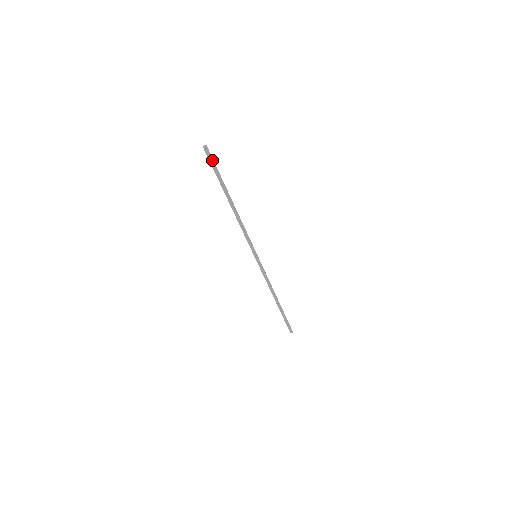
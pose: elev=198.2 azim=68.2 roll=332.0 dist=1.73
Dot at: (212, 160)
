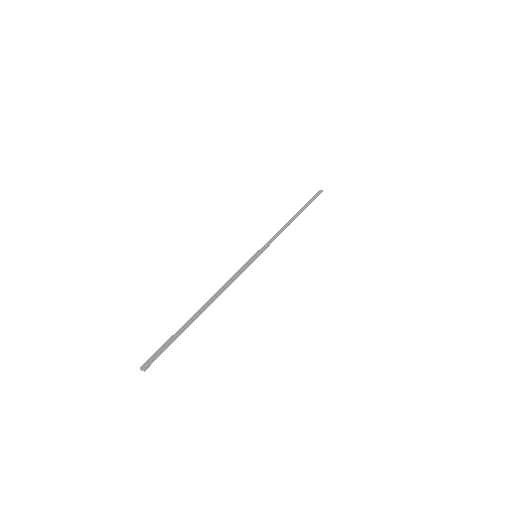
Dot at: occluded
